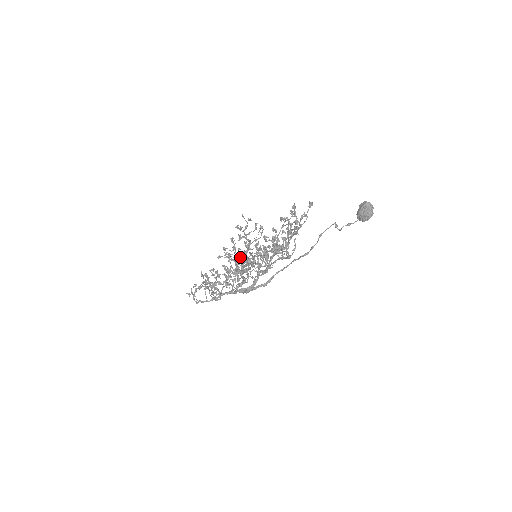
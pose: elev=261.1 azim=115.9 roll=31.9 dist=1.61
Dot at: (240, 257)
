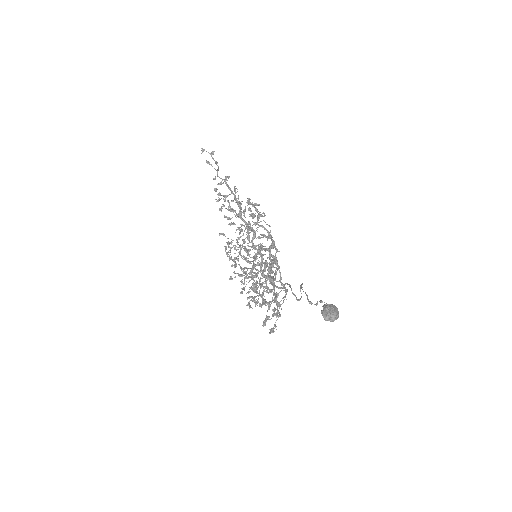
Dot at: (241, 231)
